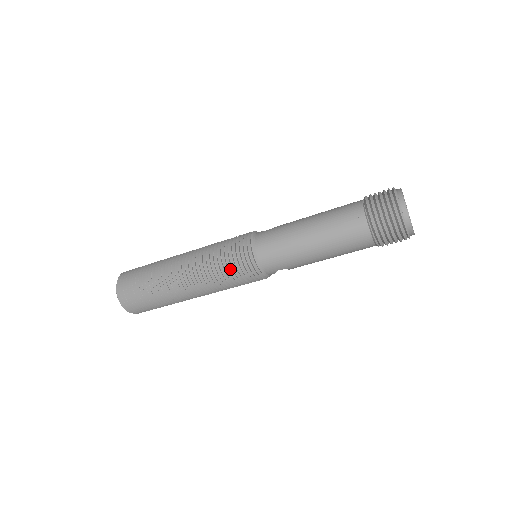
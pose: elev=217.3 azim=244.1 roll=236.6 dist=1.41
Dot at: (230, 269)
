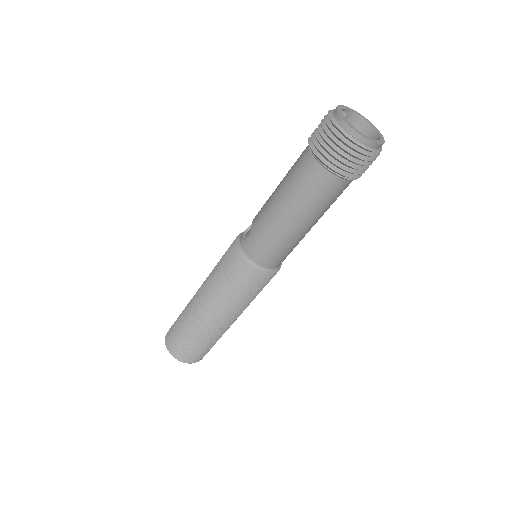
Dot at: (251, 290)
